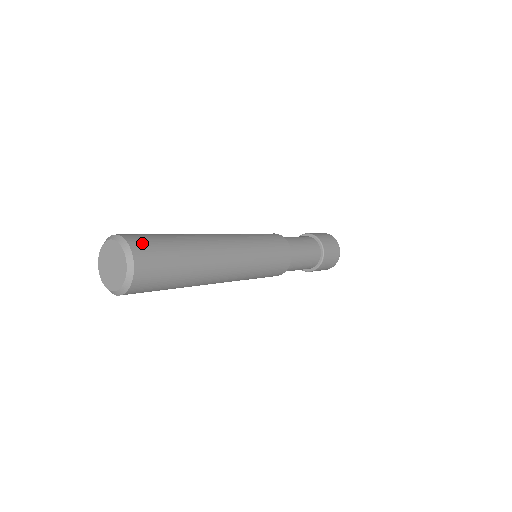
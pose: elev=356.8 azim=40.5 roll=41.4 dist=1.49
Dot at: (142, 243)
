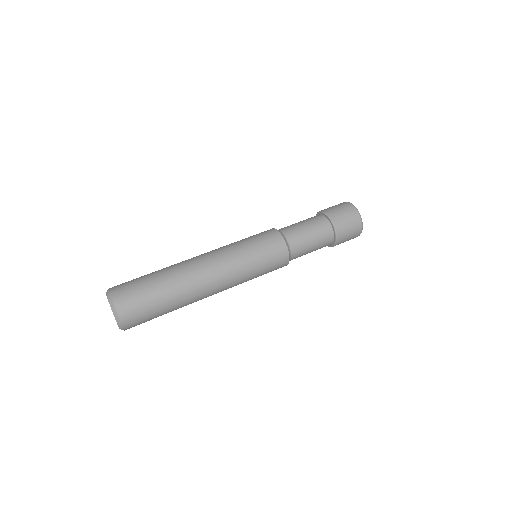
Dot at: (132, 317)
